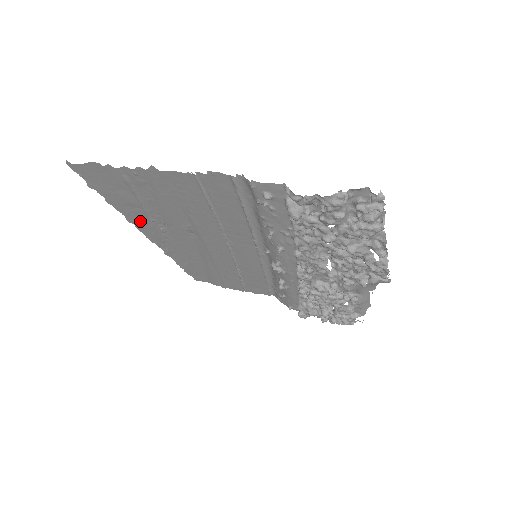
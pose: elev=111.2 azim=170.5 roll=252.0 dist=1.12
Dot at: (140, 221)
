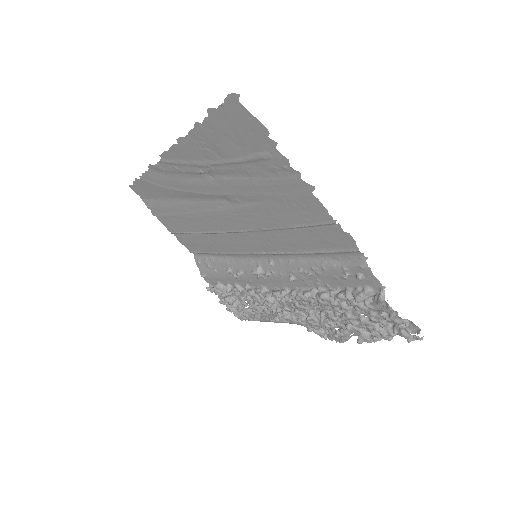
Dot at: (193, 152)
